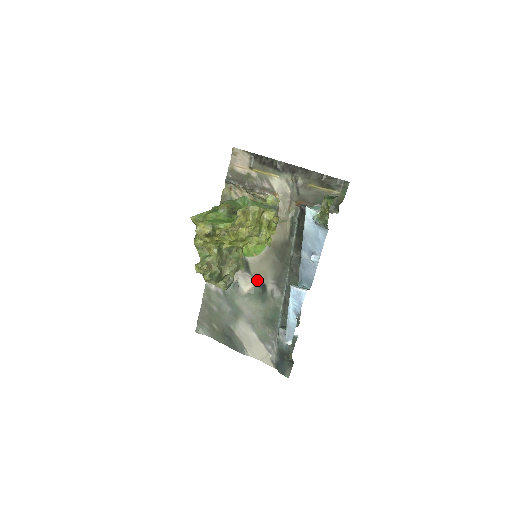
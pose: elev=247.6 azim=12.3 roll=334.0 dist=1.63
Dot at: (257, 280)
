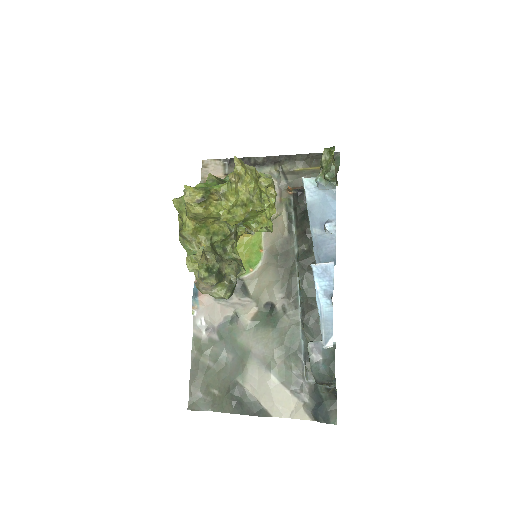
Dot at: (260, 301)
